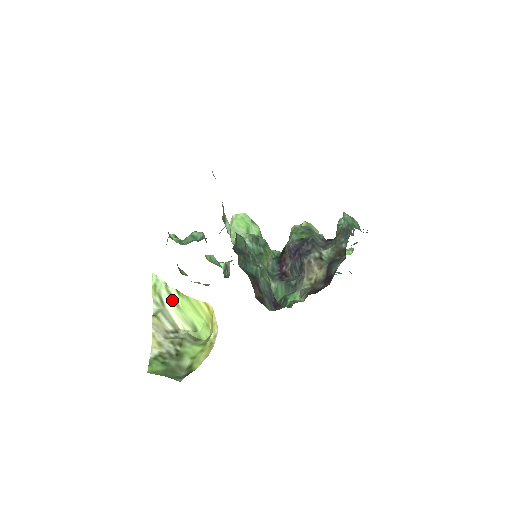
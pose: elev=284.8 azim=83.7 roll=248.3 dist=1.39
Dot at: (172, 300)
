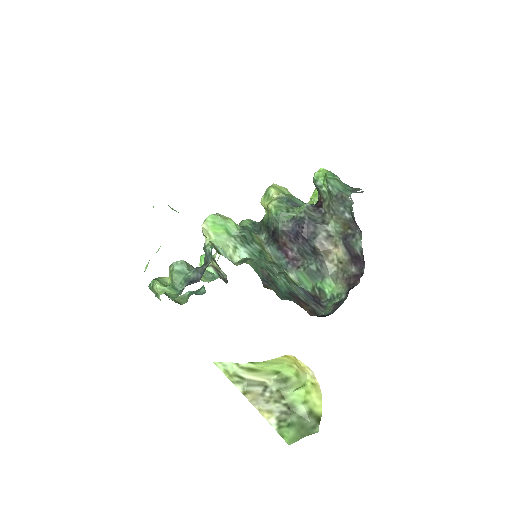
Dot at: (250, 371)
